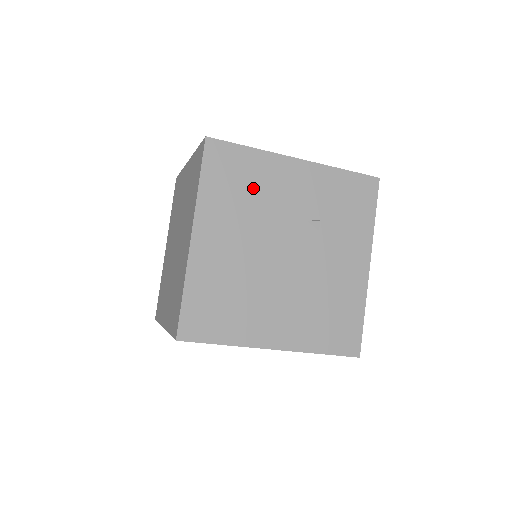
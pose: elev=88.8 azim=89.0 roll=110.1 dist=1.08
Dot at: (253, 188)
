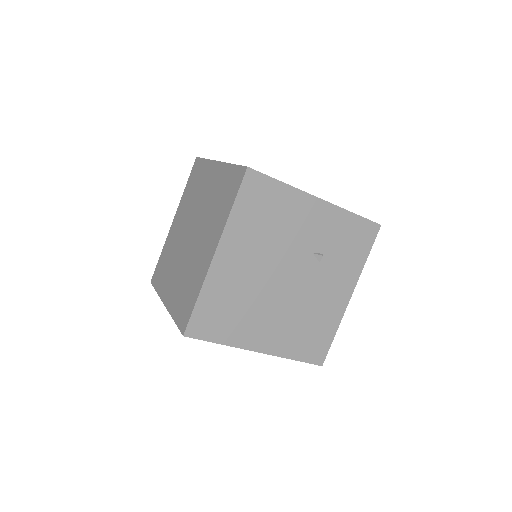
Dot at: (276, 219)
